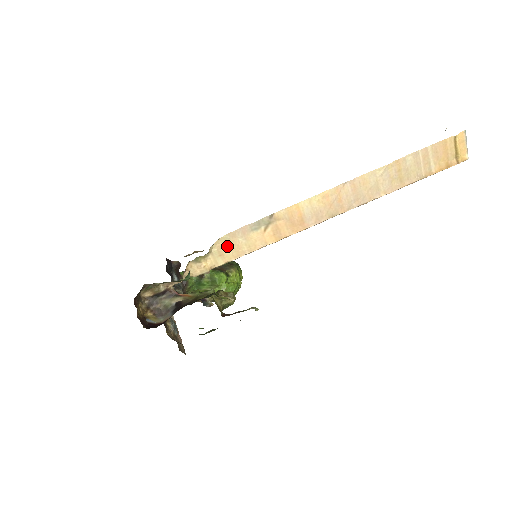
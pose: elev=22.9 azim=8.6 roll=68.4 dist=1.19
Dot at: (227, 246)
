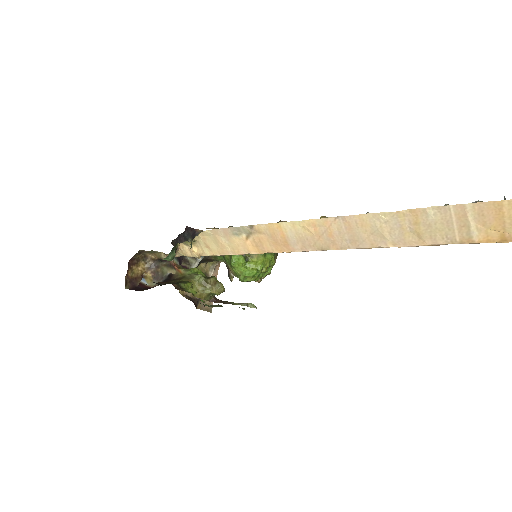
Dot at: (212, 241)
